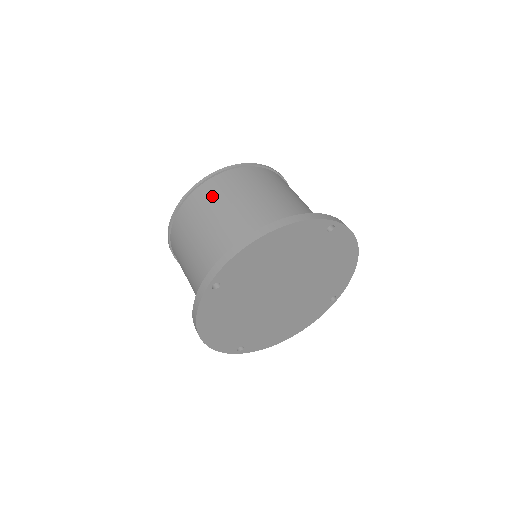
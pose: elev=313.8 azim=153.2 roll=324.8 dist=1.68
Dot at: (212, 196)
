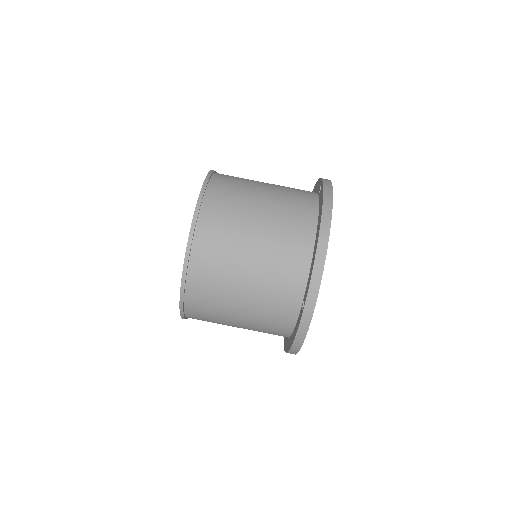
Dot at: occluded
